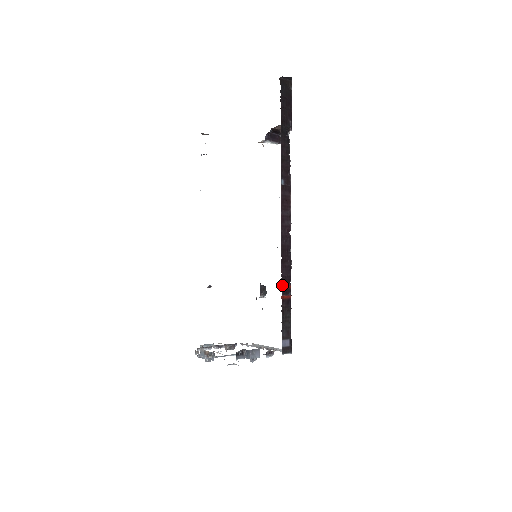
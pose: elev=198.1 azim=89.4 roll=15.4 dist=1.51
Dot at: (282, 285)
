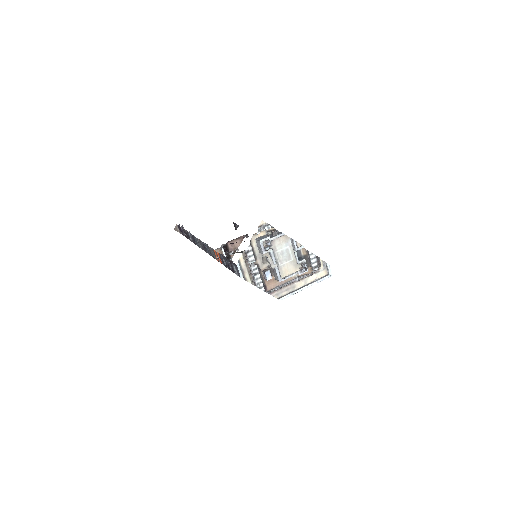
Dot at: occluded
